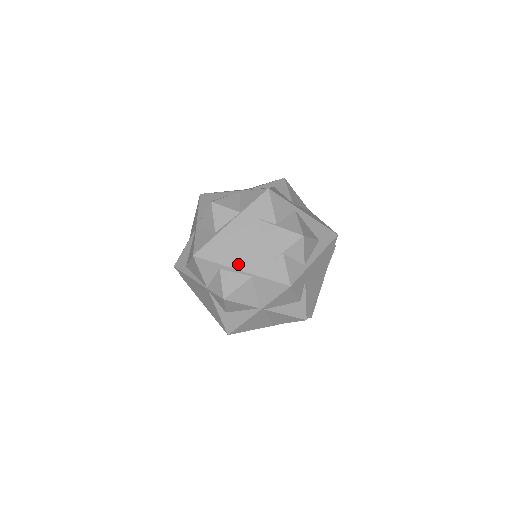
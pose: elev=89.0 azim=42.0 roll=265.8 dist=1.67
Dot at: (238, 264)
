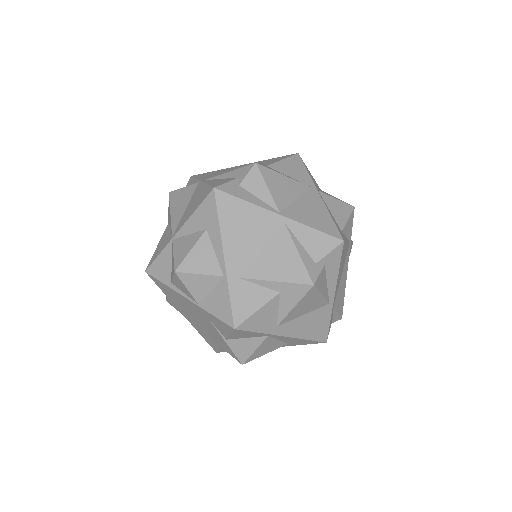
Dot at: (181, 311)
